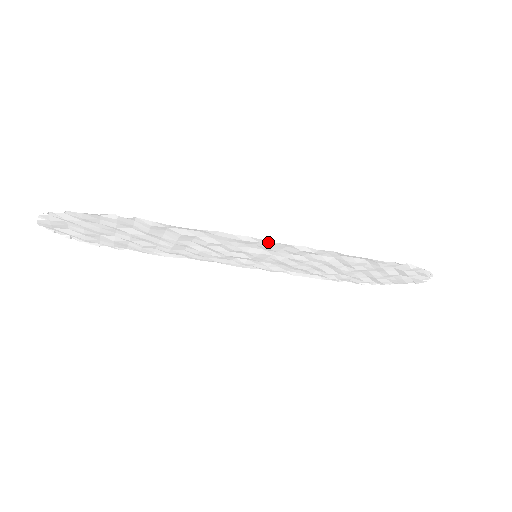
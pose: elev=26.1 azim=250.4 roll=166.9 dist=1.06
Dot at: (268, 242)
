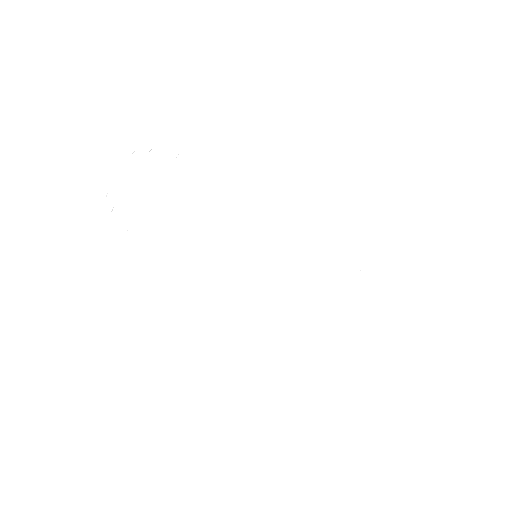
Dot at: (278, 220)
